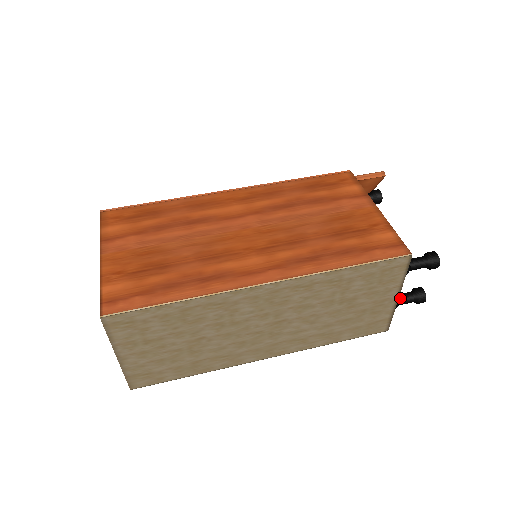
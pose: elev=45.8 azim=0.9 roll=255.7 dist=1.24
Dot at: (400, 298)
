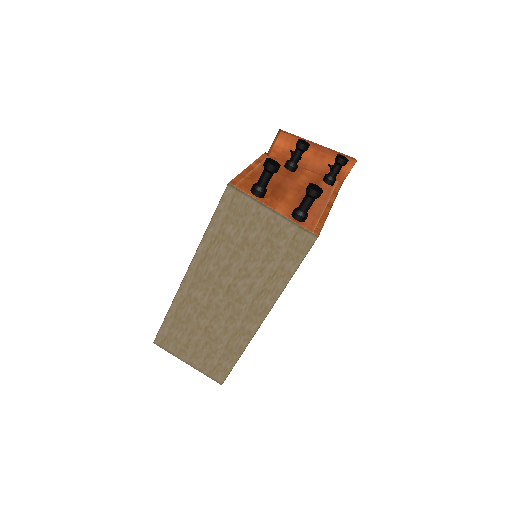
Dot at: (299, 207)
